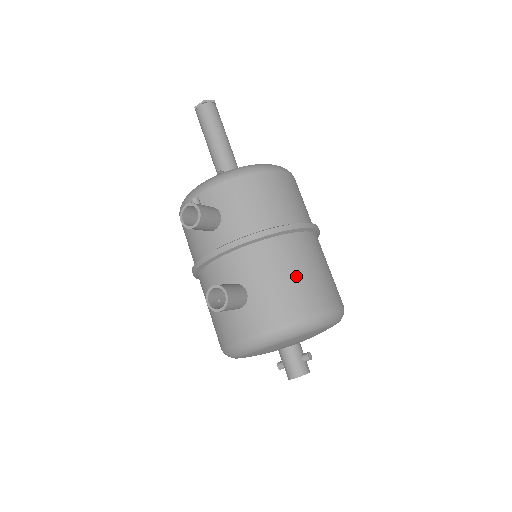
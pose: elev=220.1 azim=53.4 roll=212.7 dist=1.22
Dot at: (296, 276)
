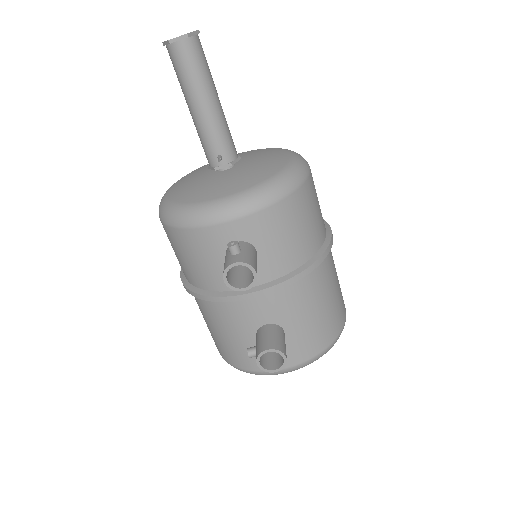
Dot at: (328, 303)
